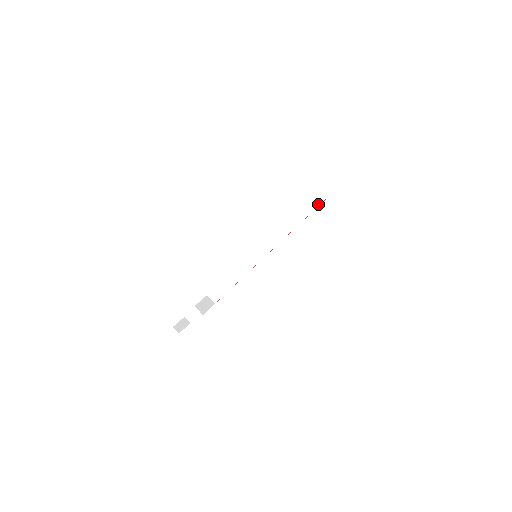
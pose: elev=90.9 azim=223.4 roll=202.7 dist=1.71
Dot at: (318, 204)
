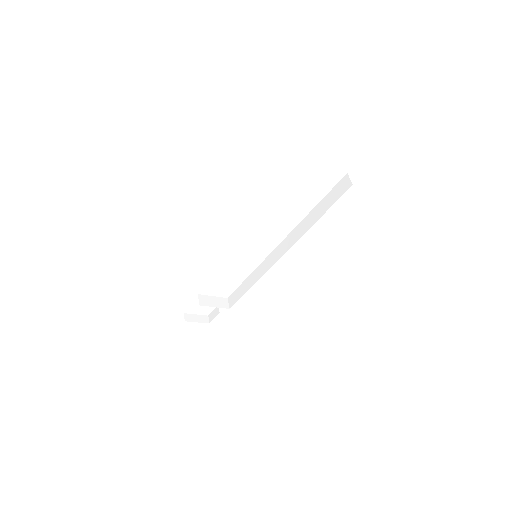
Dot at: (326, 209)
